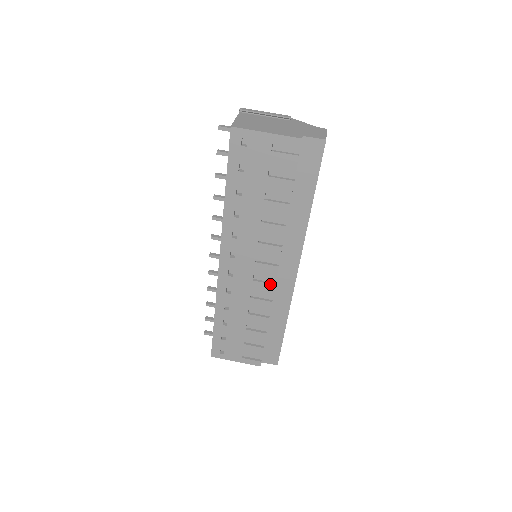
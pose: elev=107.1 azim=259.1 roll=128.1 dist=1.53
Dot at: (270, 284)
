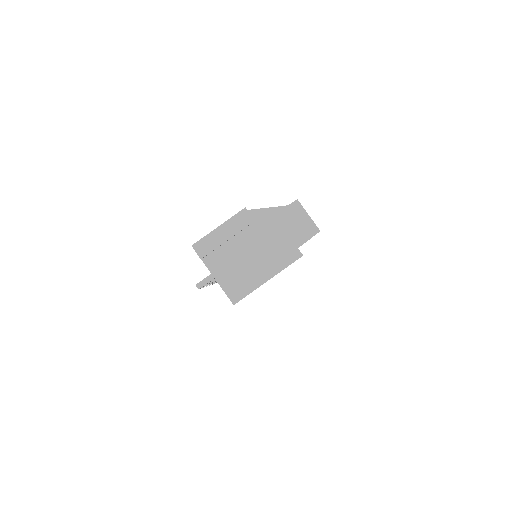
Dot at: occluded
